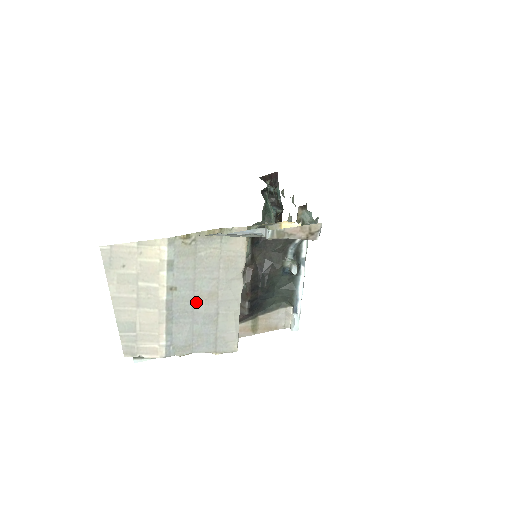
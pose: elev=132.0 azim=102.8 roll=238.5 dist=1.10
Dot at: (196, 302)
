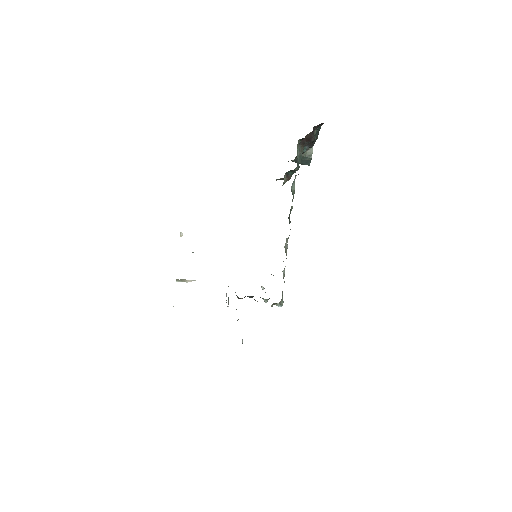
Dot at: occluded
